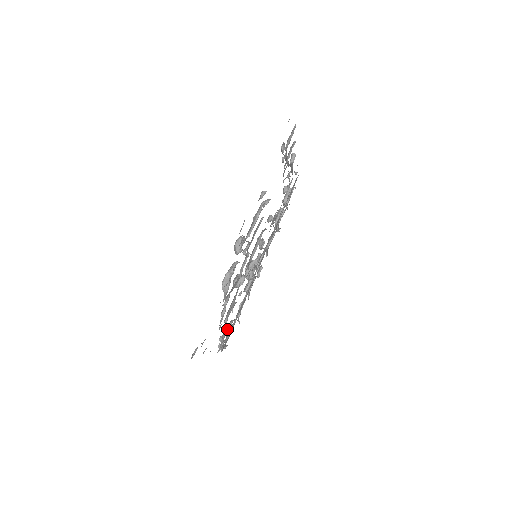
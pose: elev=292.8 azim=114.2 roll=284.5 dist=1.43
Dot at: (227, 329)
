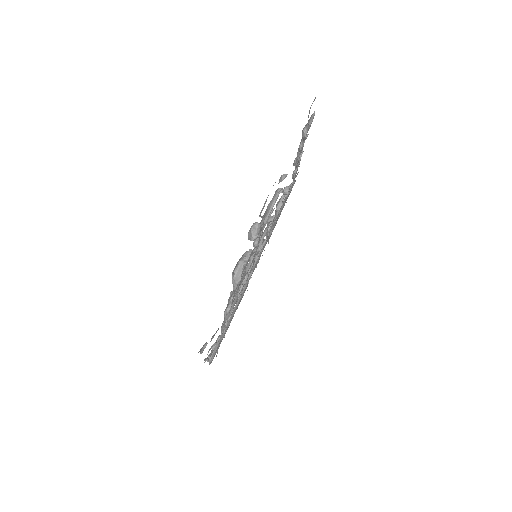
Dot at: (218, 337)
